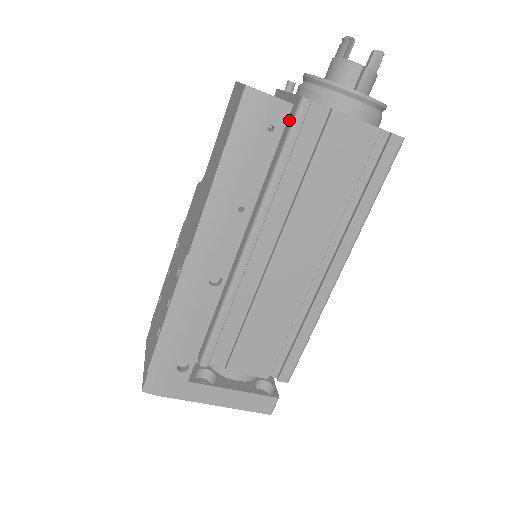
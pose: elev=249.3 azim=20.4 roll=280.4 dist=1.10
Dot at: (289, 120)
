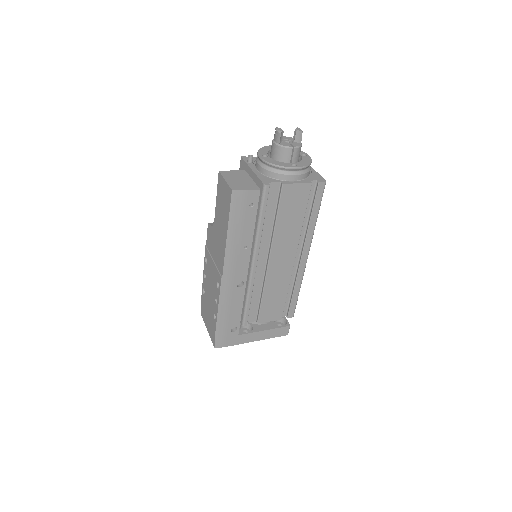
Dot at: occluded
